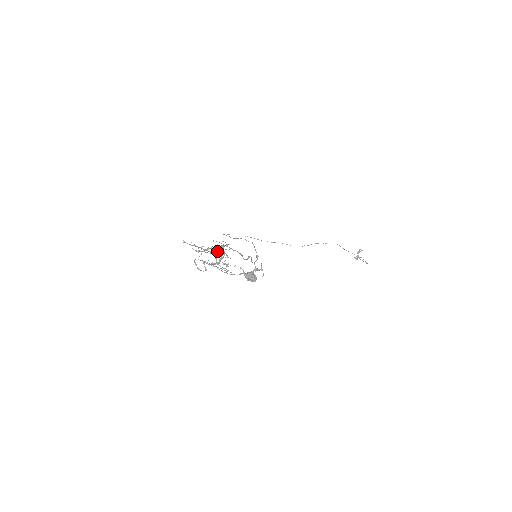
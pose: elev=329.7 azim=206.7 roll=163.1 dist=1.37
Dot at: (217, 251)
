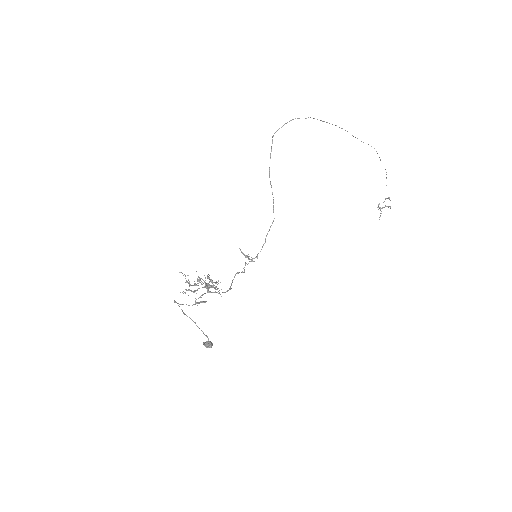
Dot at: occluded
